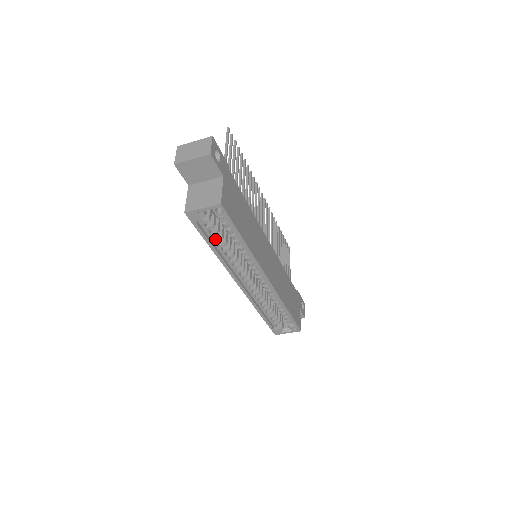
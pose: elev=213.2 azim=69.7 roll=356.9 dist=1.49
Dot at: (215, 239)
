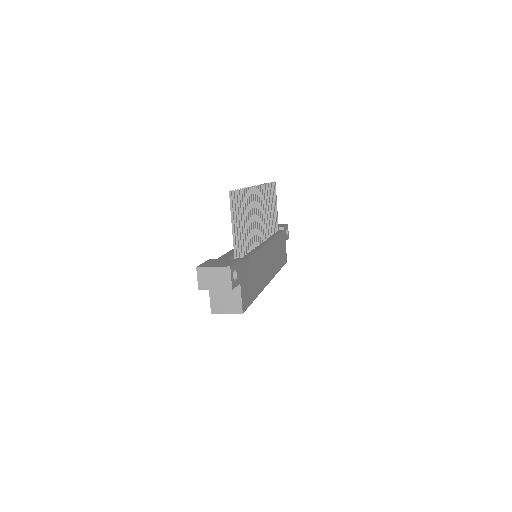
Dot at: occluded
